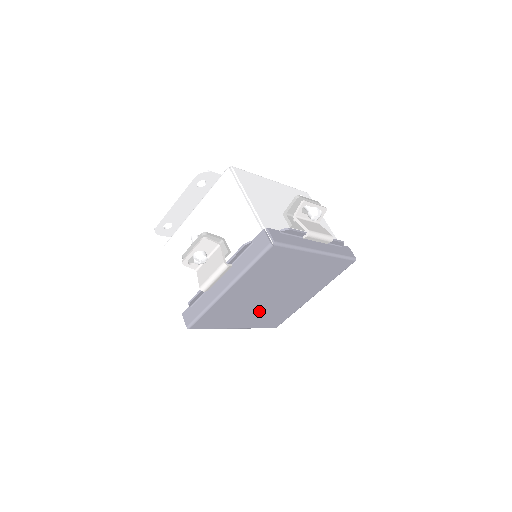
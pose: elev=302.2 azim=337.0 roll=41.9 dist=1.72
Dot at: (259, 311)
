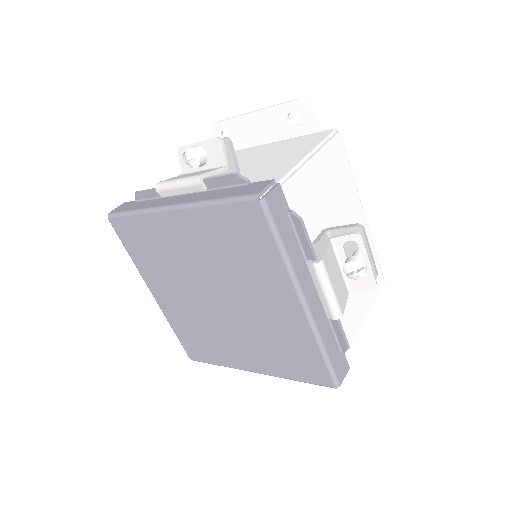
Dot at: (187, 302)
